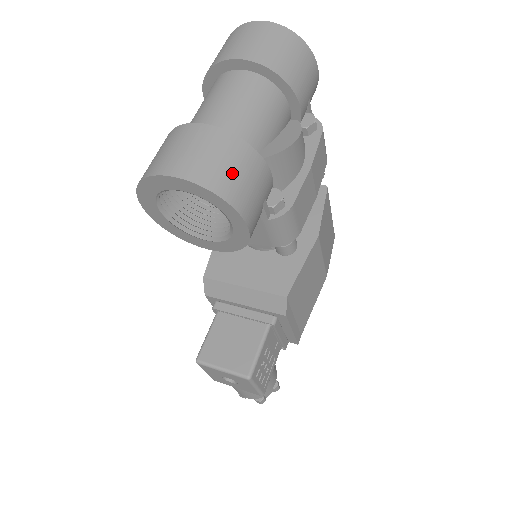
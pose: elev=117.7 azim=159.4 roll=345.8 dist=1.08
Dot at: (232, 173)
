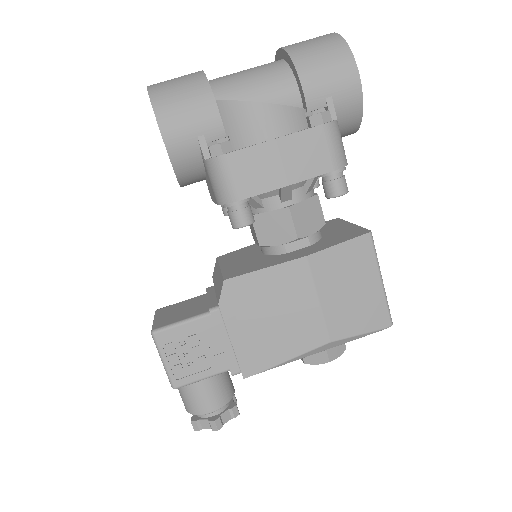
Dot at: (175, 92)
